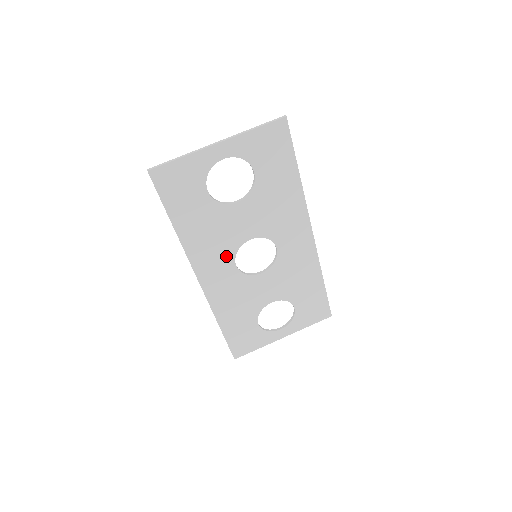
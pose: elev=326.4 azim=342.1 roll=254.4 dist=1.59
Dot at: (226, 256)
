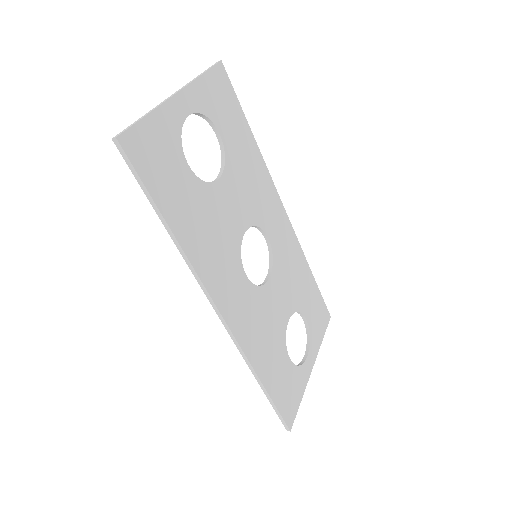
Dot at: (234, 264)
